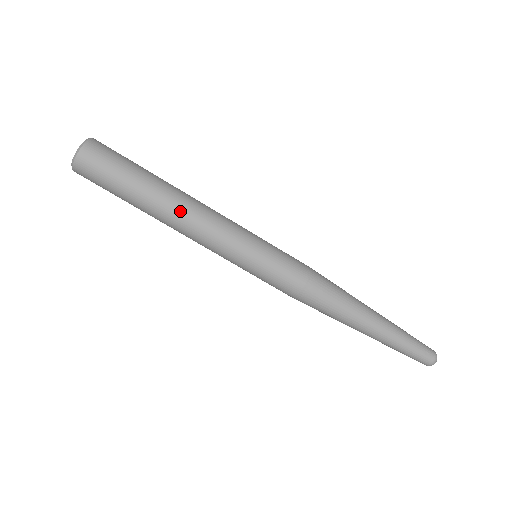
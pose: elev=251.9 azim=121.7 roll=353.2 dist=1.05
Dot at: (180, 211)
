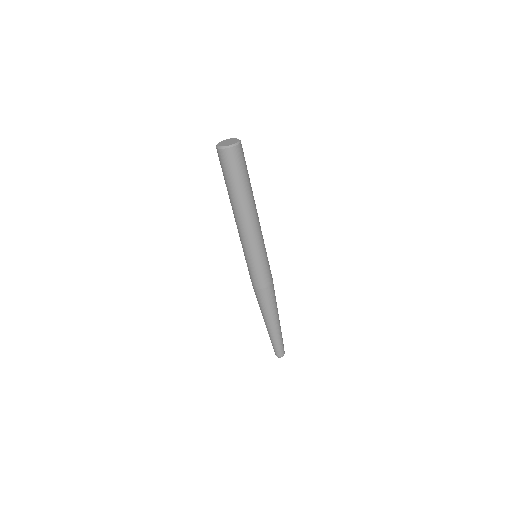
Dot at: (243, 214)
